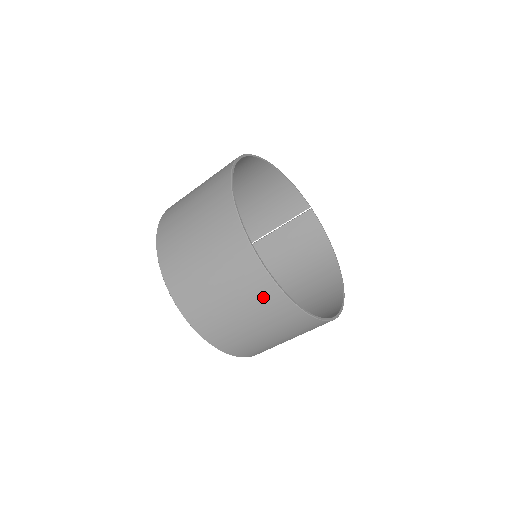
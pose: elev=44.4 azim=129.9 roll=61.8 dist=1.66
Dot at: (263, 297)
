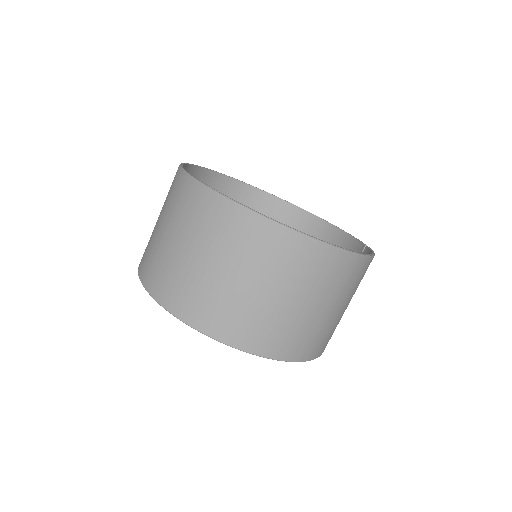
Dot at: (172, 187)
